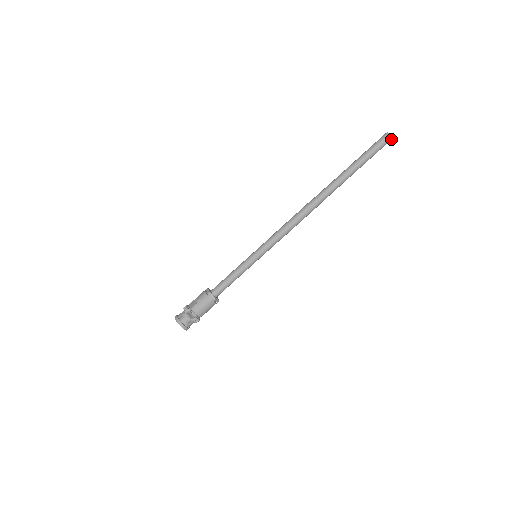
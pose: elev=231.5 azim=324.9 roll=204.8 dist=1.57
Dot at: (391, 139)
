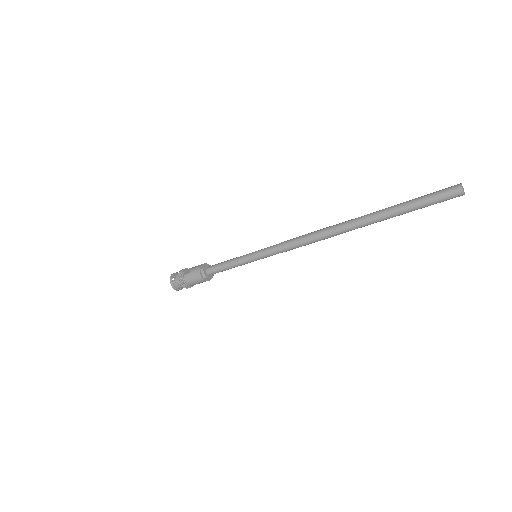
Dot at: (463, 194)
